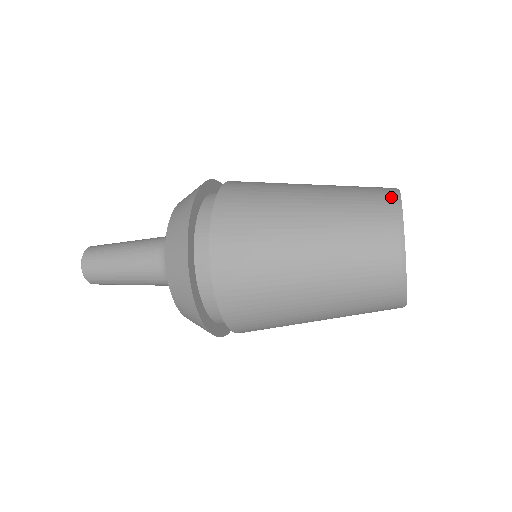
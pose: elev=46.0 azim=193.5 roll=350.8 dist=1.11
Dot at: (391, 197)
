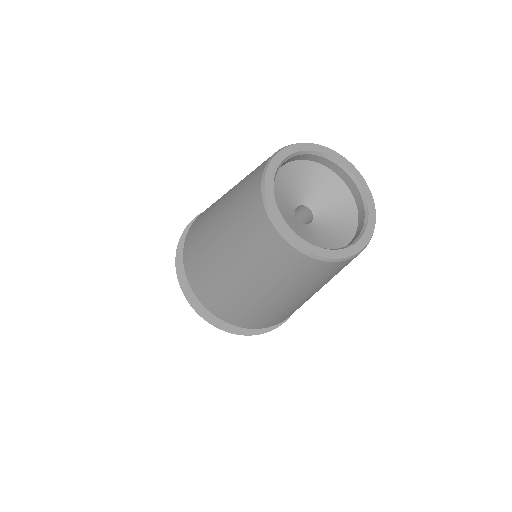
Dot at: occluded
